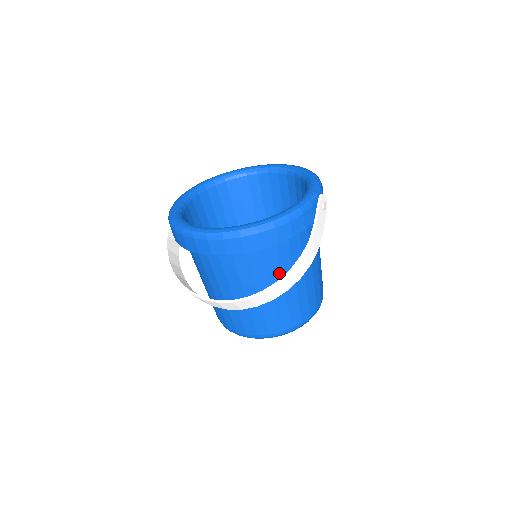
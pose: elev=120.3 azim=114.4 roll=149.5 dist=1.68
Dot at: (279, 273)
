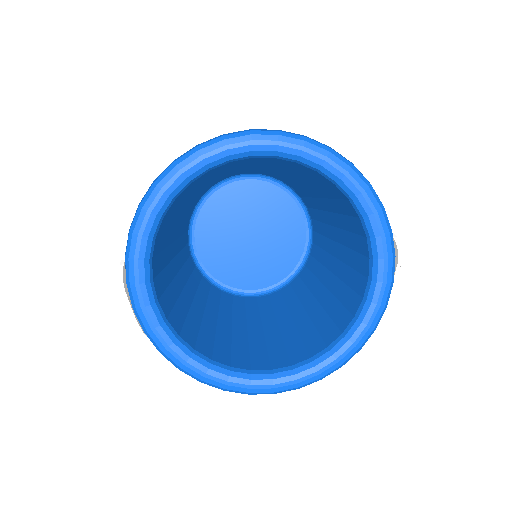
Dot at: occluded
